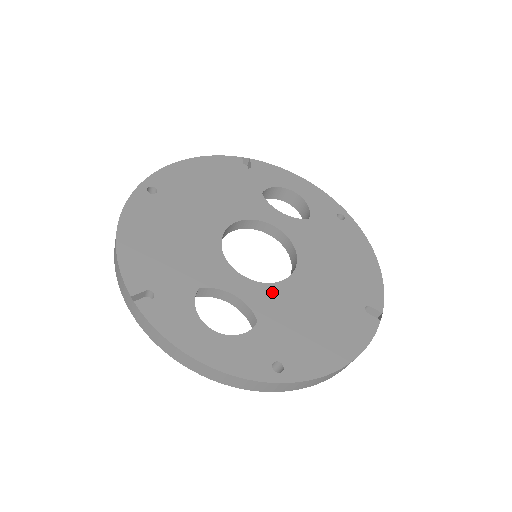
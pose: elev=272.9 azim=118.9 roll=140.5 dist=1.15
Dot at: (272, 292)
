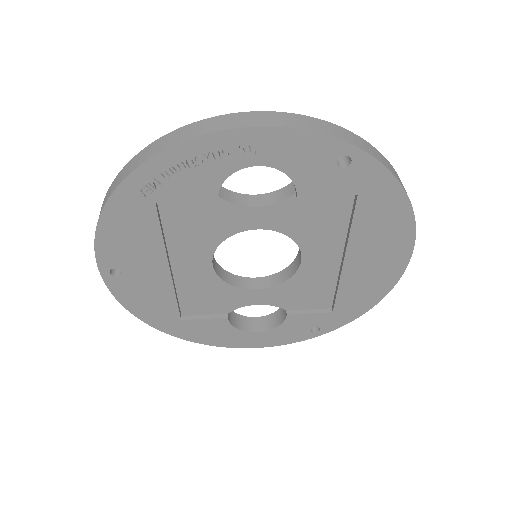
Dot at: occluded
